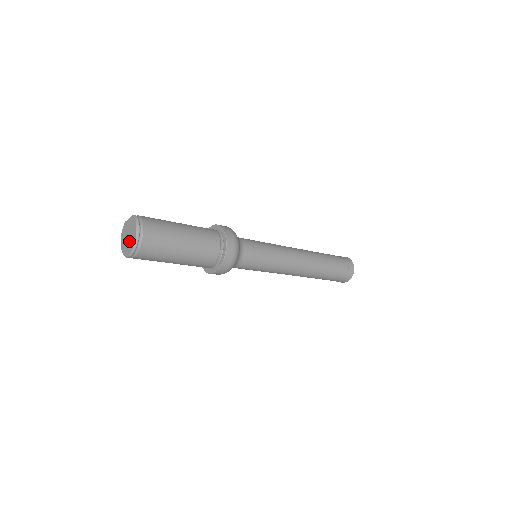
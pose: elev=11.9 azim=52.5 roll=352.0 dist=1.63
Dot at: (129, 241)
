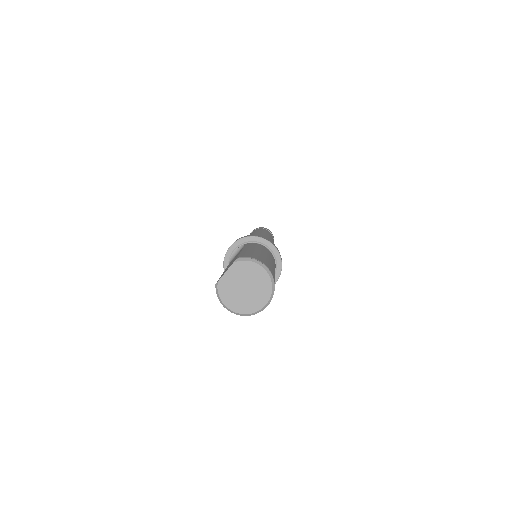
Dot at: (254, 291)
